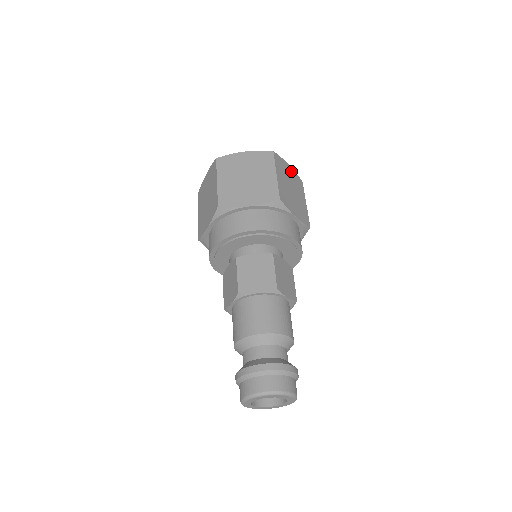
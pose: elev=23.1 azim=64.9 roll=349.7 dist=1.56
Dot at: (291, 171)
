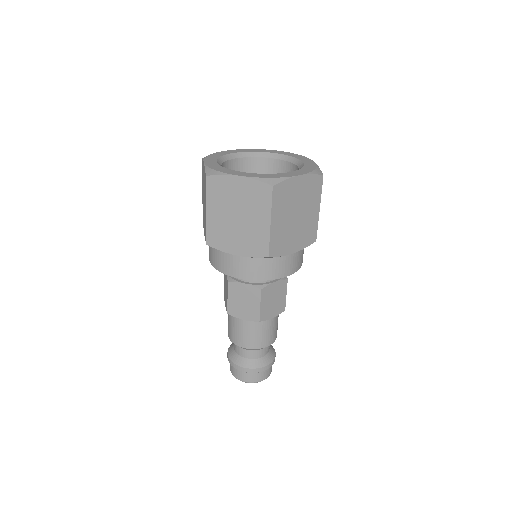
Dot at: (303, 182)
